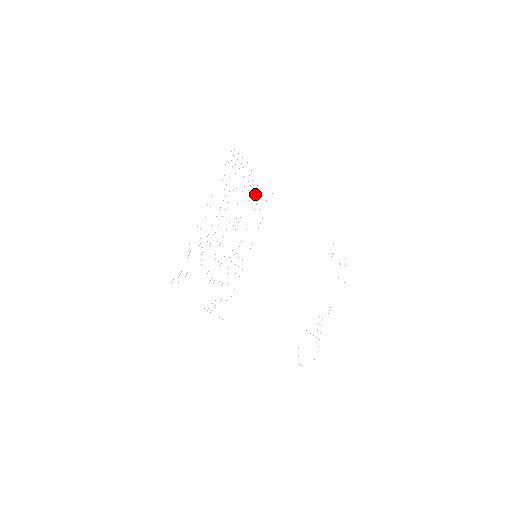
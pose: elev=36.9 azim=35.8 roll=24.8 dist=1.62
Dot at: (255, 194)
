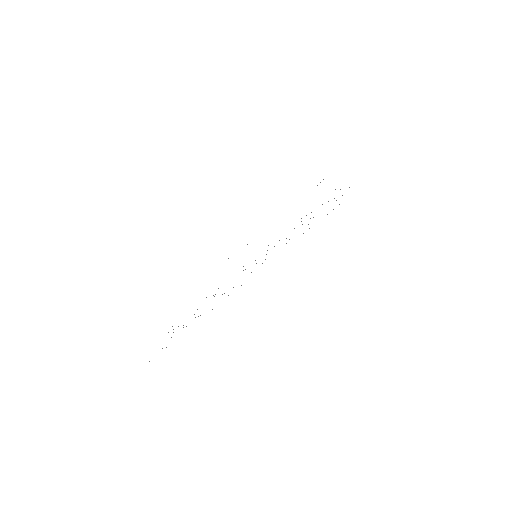
Dot at: occluded
